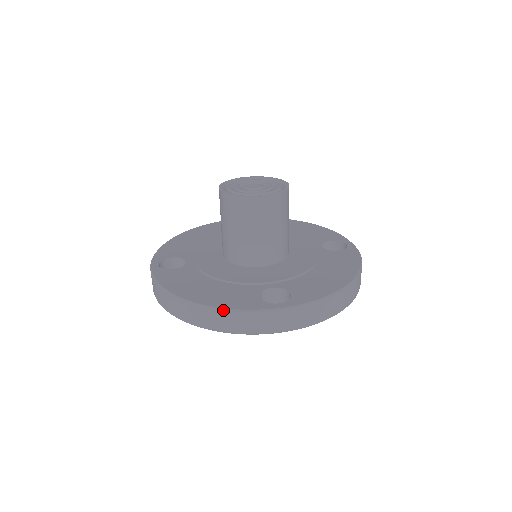
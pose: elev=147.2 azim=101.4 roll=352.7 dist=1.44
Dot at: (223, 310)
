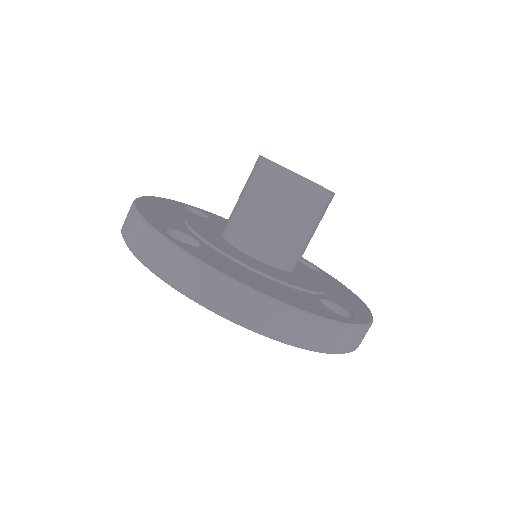
Dot at: (316, 317)
